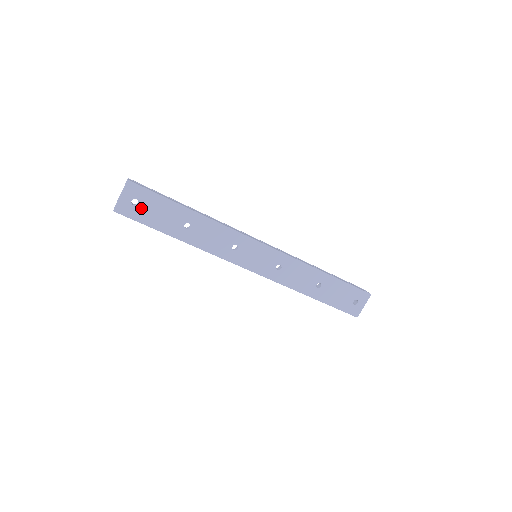
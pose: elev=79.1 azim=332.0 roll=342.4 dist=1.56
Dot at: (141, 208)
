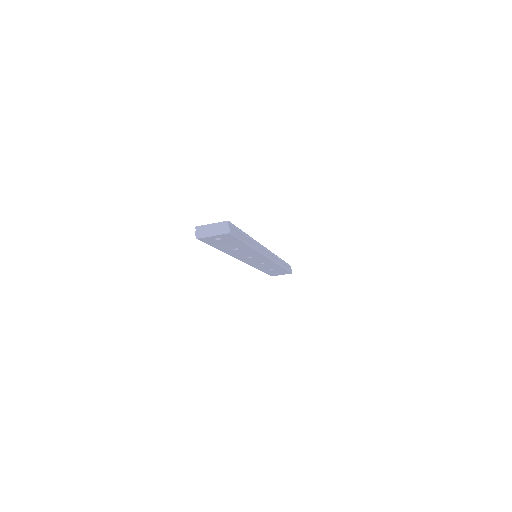
Dot at: (218, 241)
